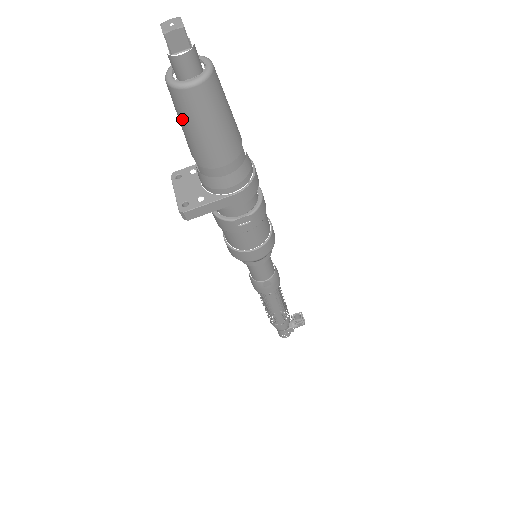
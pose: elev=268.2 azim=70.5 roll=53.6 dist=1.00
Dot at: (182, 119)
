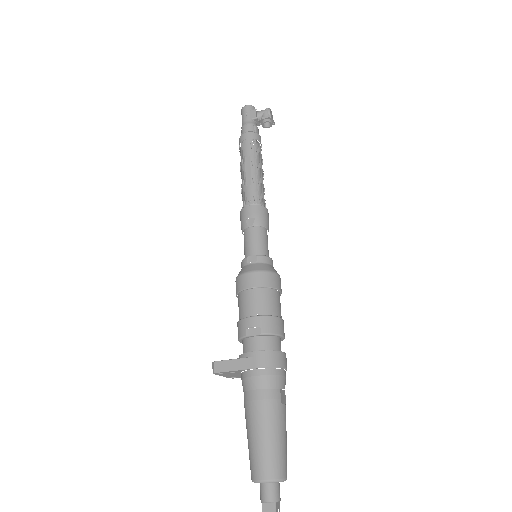
Dot at: occluded
